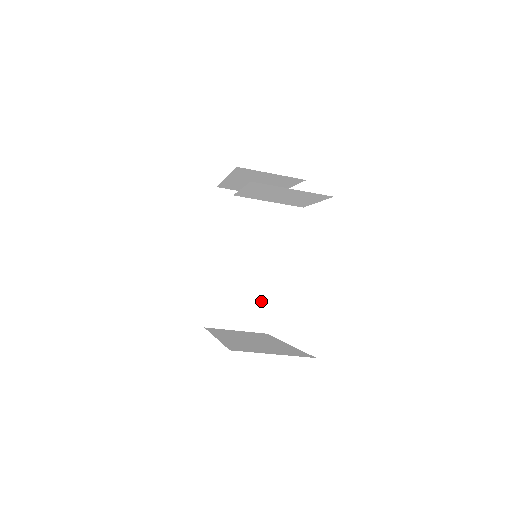
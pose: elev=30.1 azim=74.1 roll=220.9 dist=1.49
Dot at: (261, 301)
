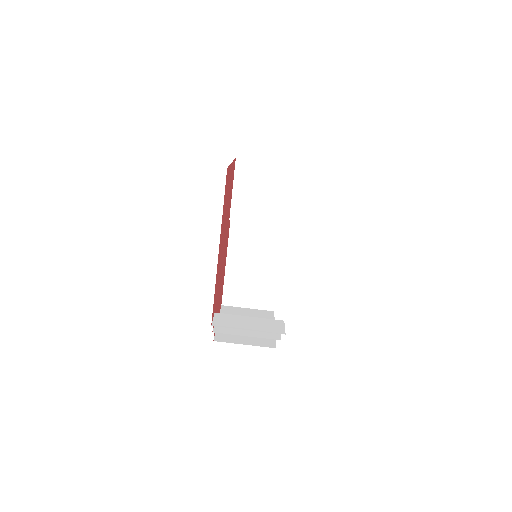
Dot at: (276, 337)
